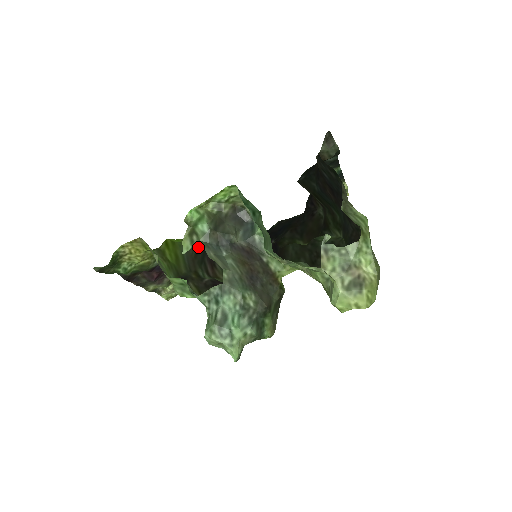
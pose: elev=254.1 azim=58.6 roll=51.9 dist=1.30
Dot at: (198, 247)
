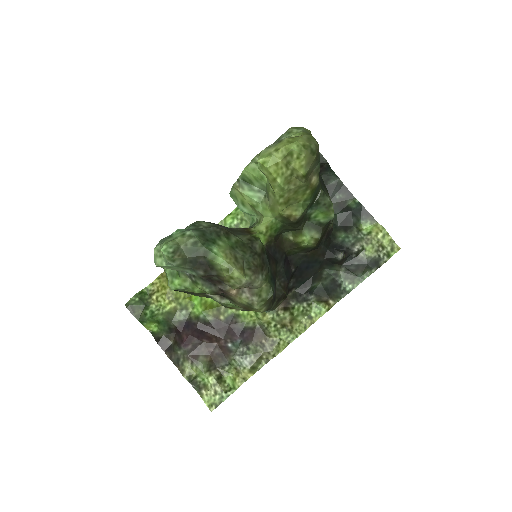
Dot at: occluded
